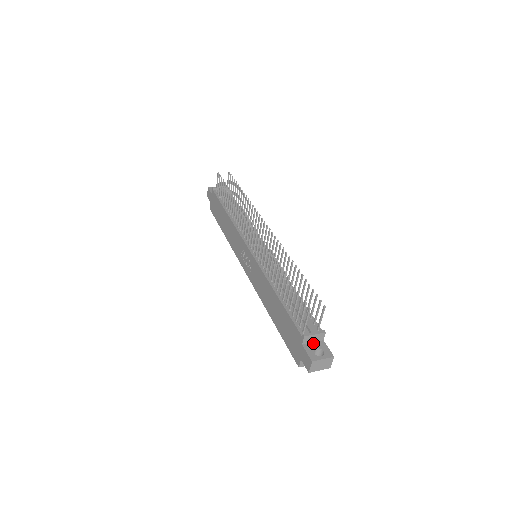
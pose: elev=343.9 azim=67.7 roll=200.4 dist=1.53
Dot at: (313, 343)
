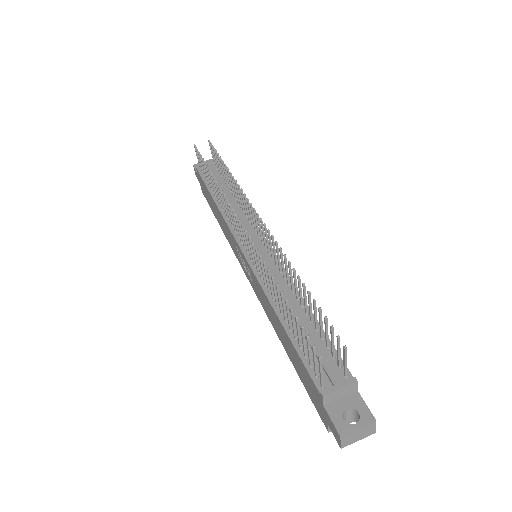
Dot at: (341, 399)
